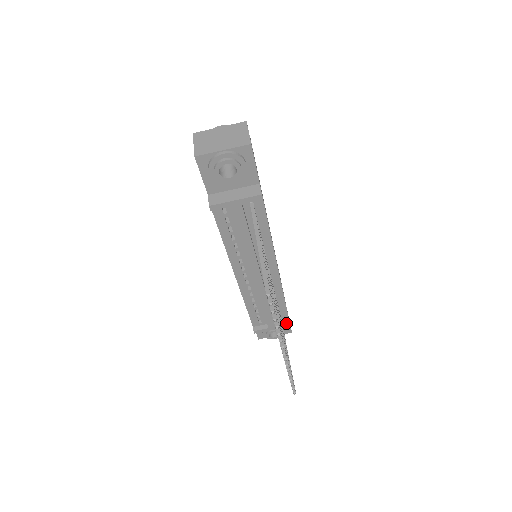
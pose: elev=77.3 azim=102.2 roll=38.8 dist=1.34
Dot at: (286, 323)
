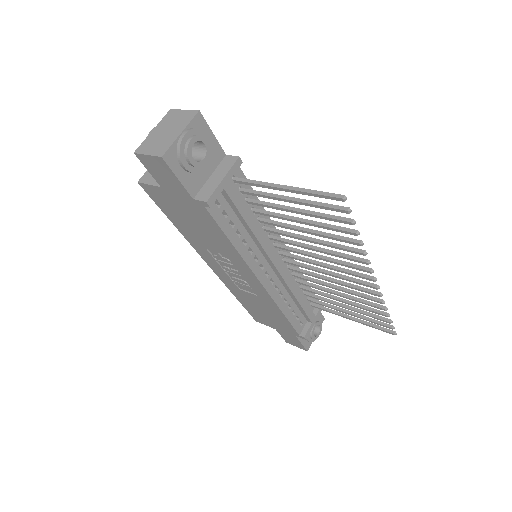
Dot at: (320, 305)
